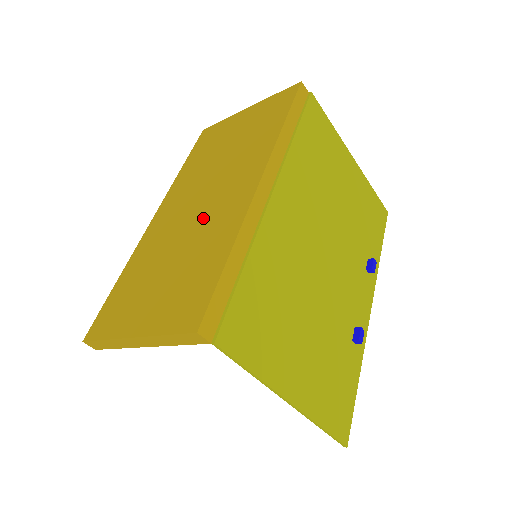
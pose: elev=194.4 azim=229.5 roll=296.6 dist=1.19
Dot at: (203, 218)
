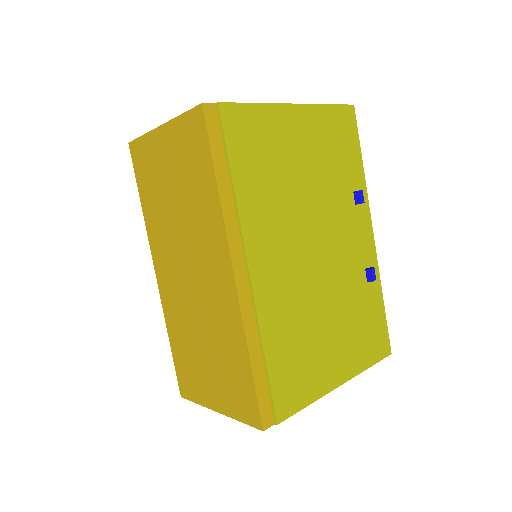
Dot at: (204, 302)
